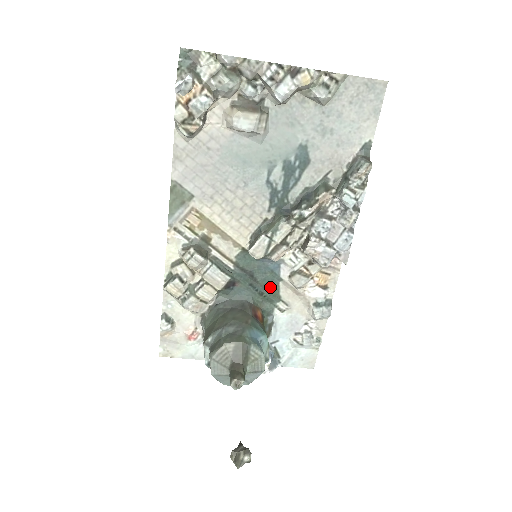
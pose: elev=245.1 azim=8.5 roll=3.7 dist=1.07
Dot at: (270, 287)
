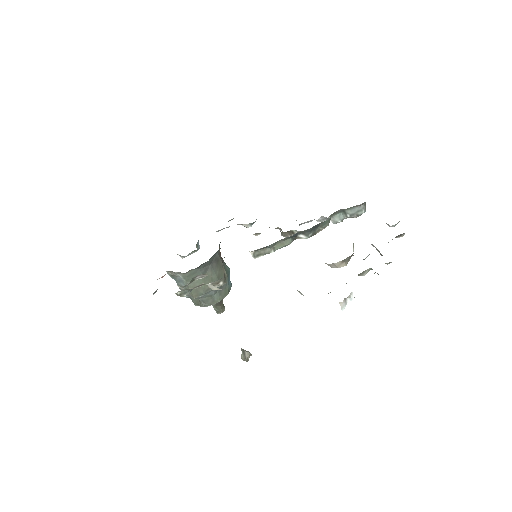
Dot at: occluded
